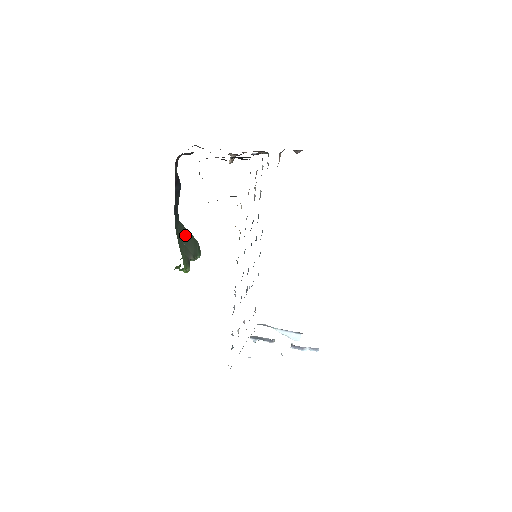
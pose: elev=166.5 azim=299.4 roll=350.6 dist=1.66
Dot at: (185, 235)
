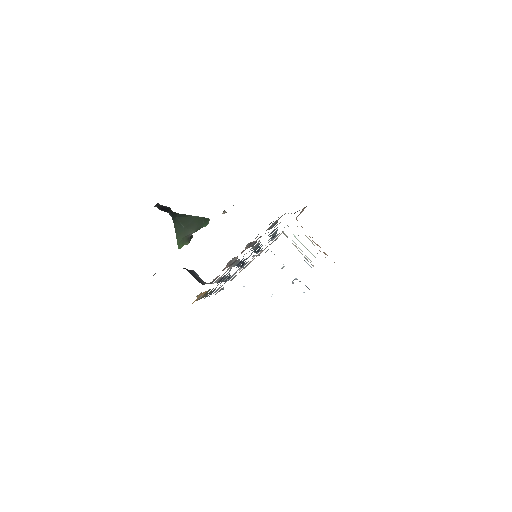
Dot at: (186, 219)
